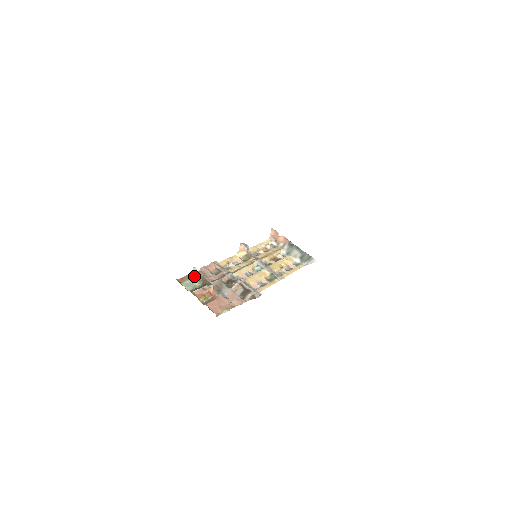
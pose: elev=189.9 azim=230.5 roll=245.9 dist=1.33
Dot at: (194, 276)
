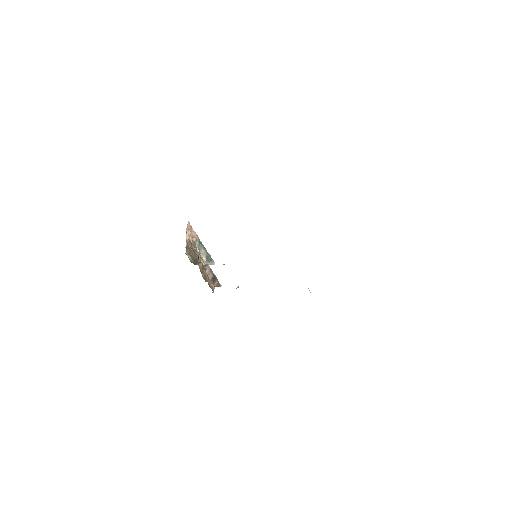
Dot at: occluded
